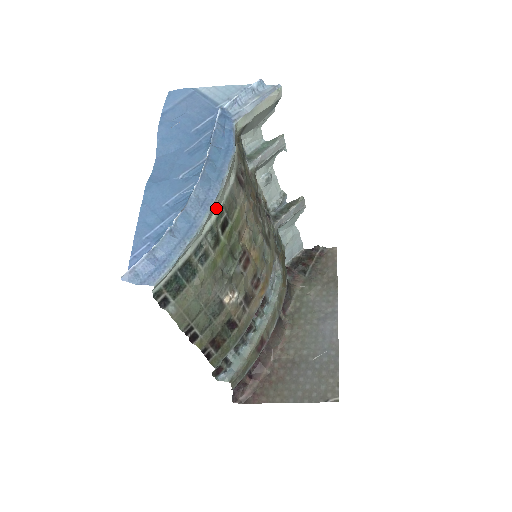
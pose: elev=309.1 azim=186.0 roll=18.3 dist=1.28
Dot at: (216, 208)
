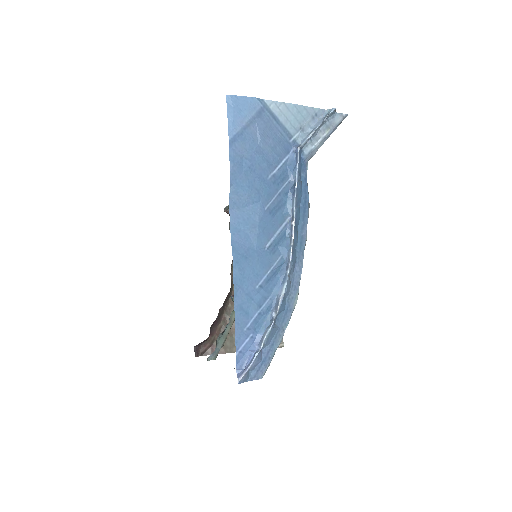
Dot at: occluded
